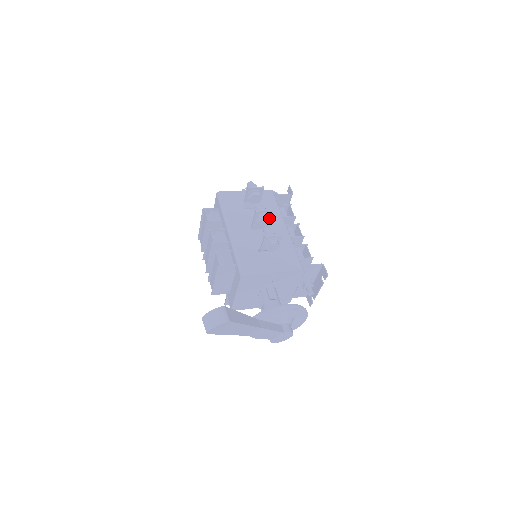
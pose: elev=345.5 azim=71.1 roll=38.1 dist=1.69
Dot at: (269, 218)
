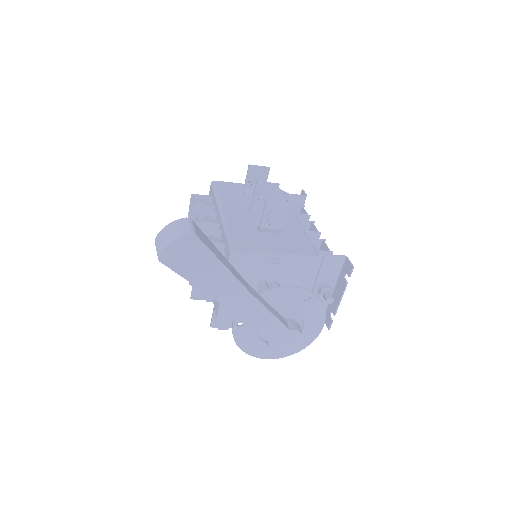
Dot at: occluded
